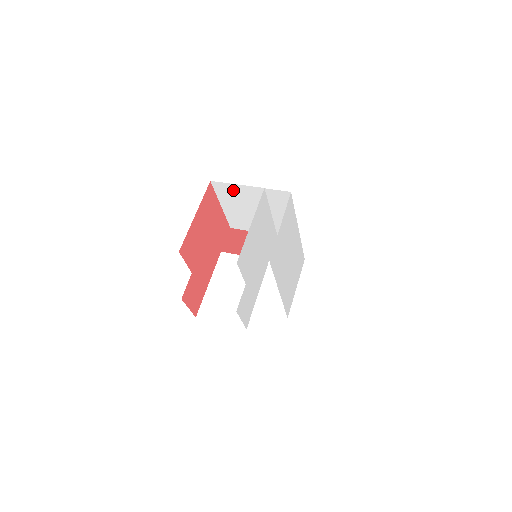
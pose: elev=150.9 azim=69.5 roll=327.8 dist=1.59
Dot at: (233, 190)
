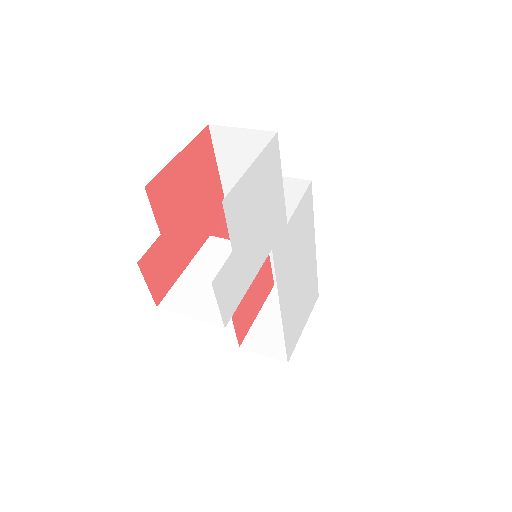
Dot at: (236, 140)
